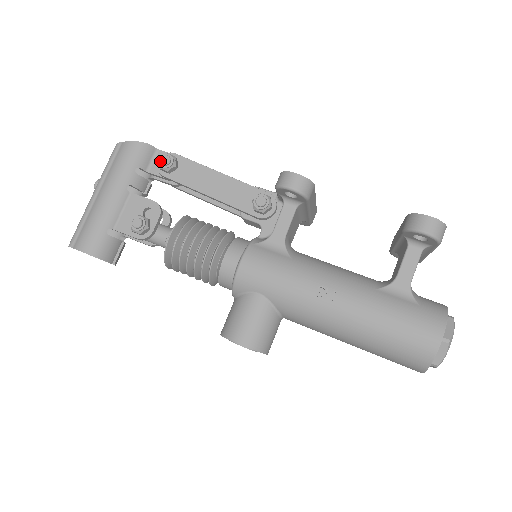
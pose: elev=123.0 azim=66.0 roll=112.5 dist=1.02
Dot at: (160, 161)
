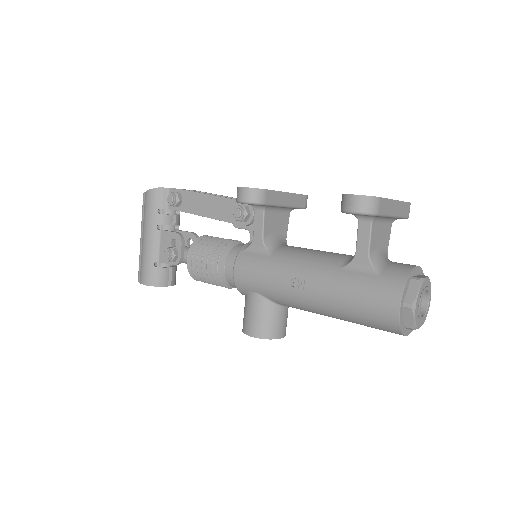
Dot at: (167, 201)
